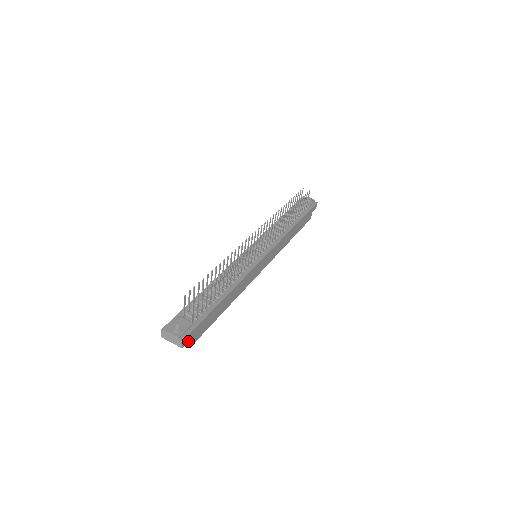
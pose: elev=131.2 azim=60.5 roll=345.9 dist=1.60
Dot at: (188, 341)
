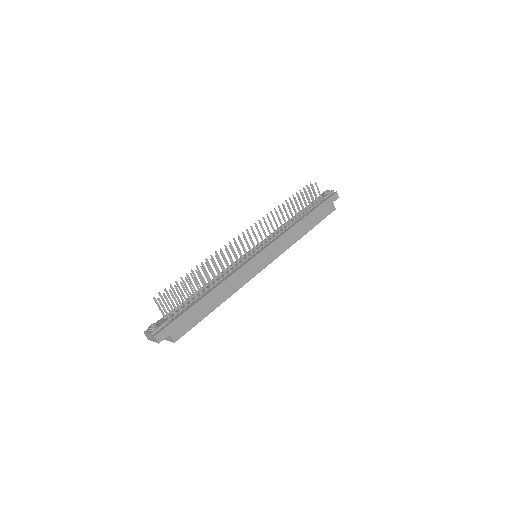
Dot at: (165, 337)
